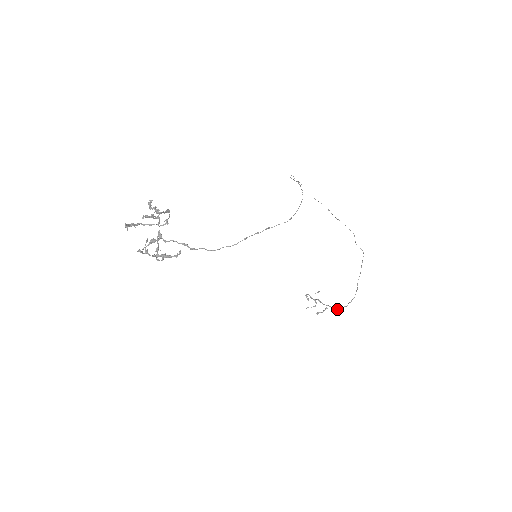
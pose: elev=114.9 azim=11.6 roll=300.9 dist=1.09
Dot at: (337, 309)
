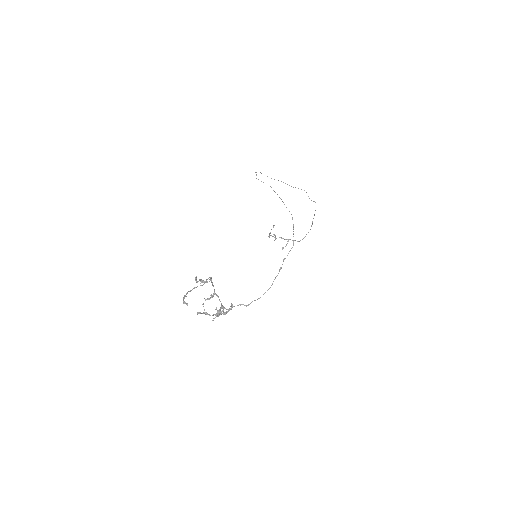
Dot at: (298, 241)
